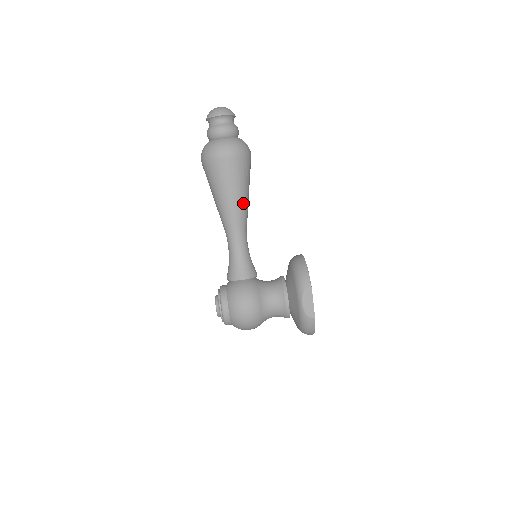
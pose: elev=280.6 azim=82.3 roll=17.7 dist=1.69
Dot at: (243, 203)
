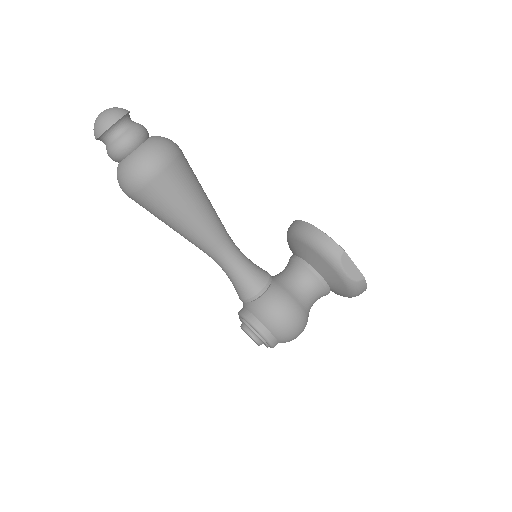
Dot at: (210, 210)
